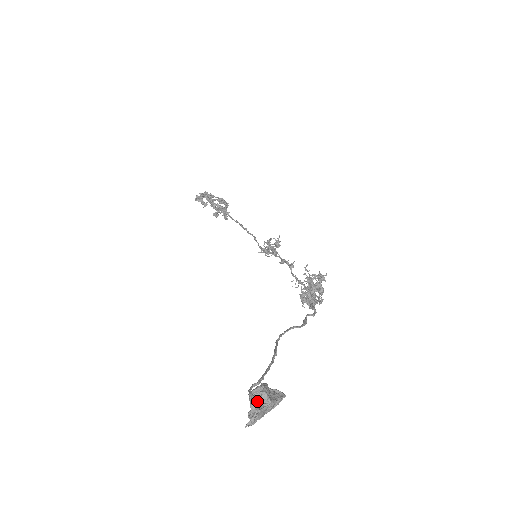
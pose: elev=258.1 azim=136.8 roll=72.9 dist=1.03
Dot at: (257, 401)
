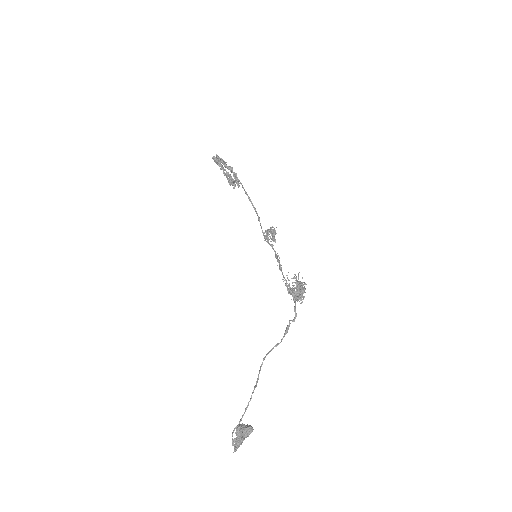
Dot at: (235, 442)
